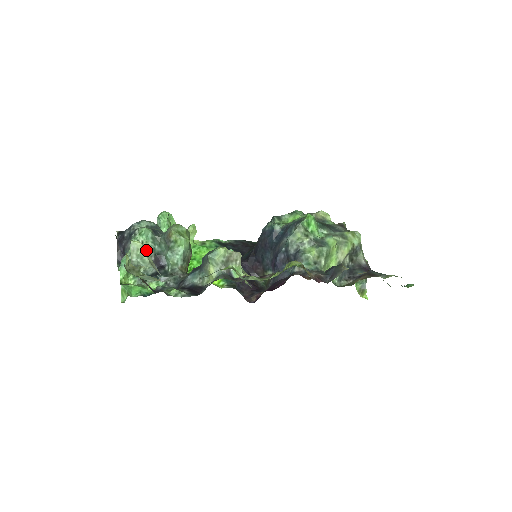
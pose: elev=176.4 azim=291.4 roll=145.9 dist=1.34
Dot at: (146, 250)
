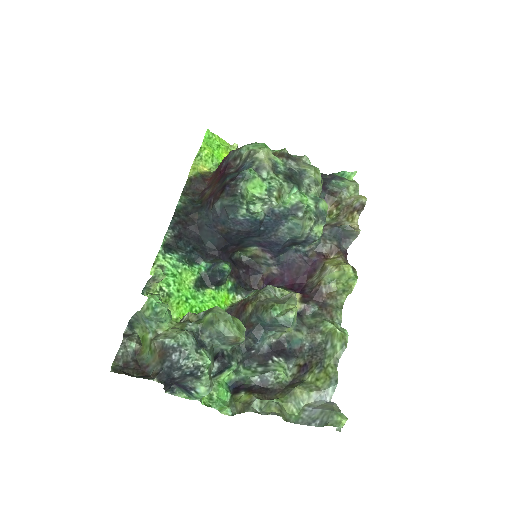
Dot at: (334, 411)
